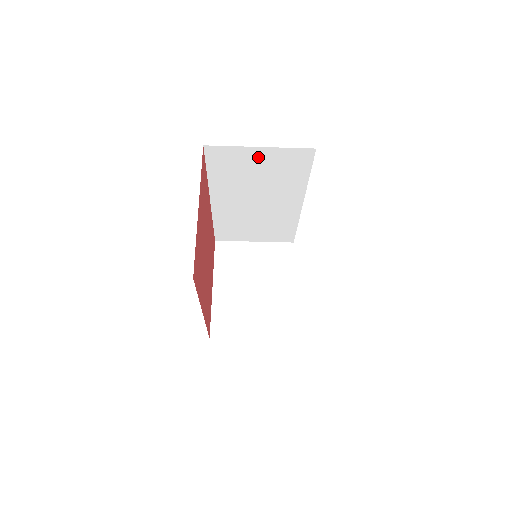
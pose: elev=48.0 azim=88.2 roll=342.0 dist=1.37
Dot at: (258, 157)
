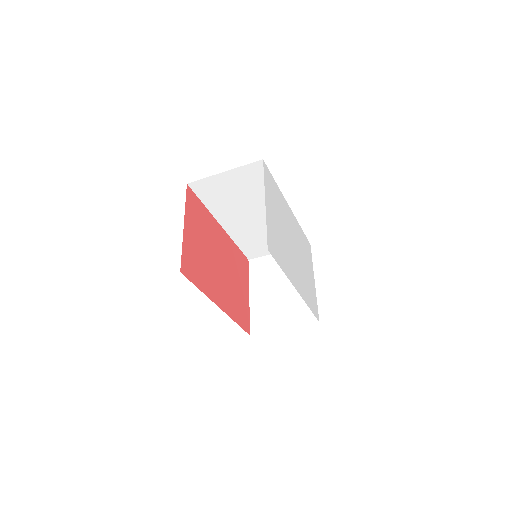
Dot at: (228, 180)
